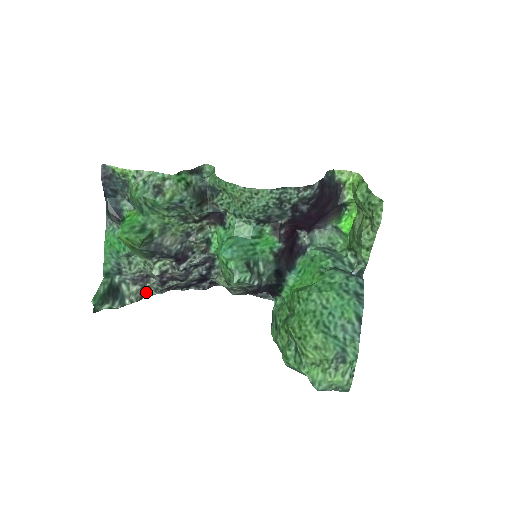
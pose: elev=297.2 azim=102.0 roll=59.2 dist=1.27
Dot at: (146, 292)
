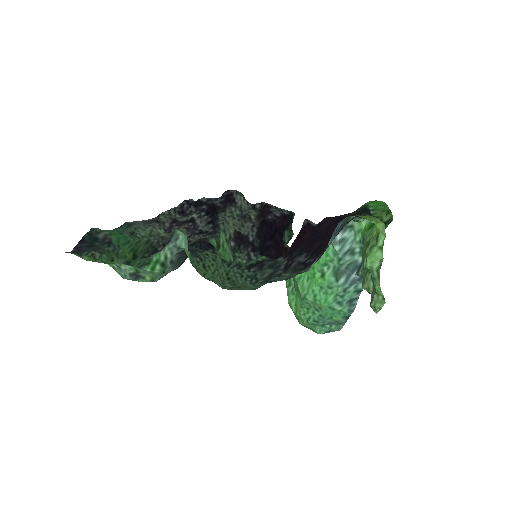
Dot at: (161, 213)
